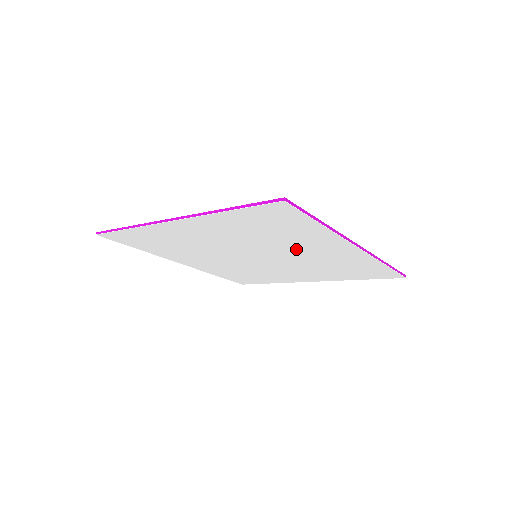
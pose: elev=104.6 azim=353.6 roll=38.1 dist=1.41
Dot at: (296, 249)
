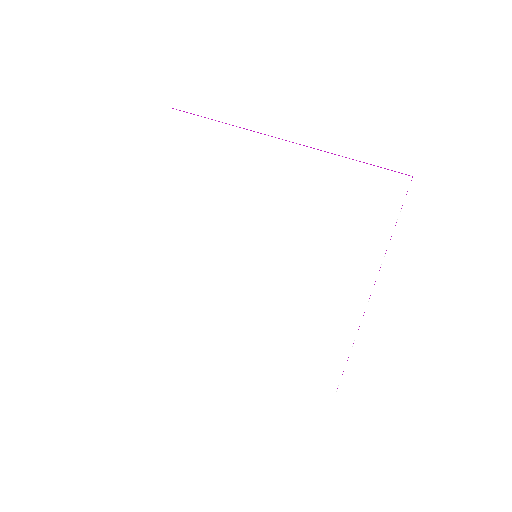
Dot at: (313, 265)
